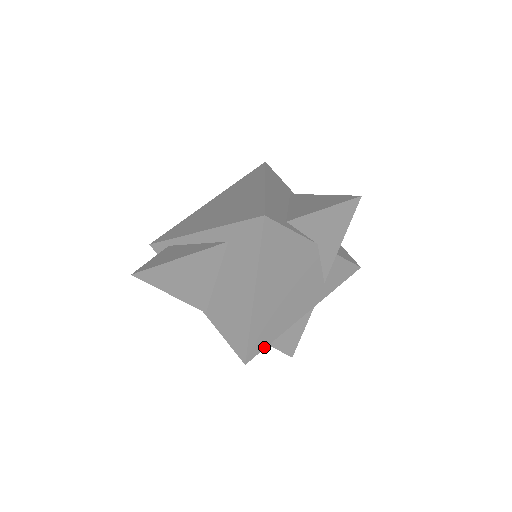
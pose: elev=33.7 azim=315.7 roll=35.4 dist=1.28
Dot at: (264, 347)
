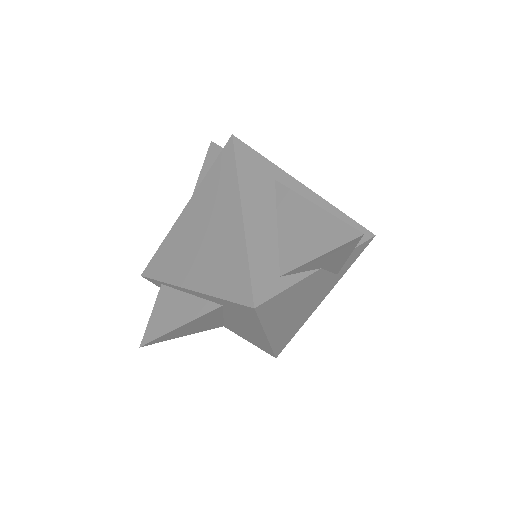
Dot at: (289, 340)
